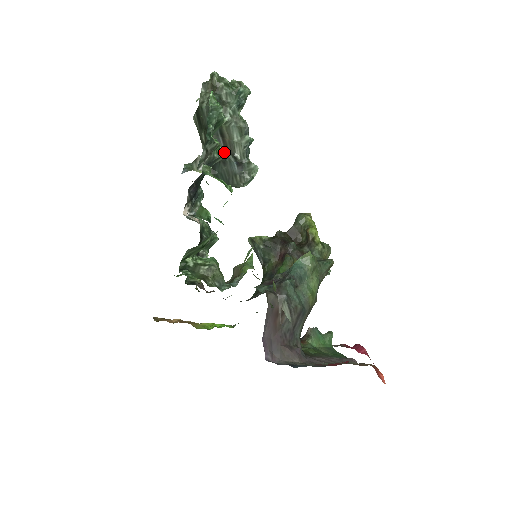
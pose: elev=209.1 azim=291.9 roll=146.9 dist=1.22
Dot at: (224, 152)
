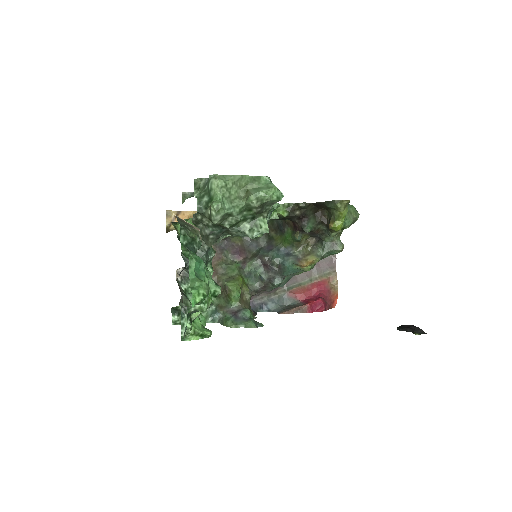
Dot at: (213, 296)
